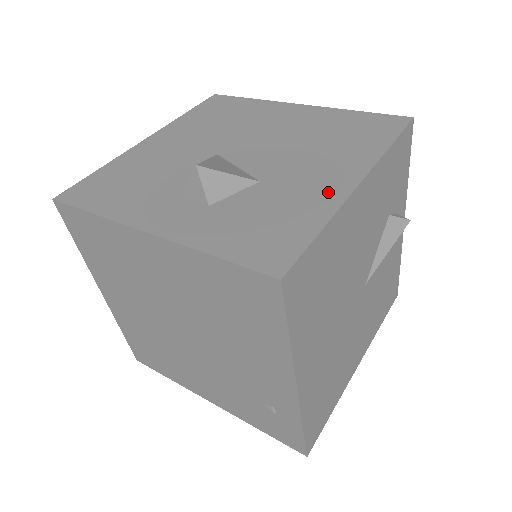
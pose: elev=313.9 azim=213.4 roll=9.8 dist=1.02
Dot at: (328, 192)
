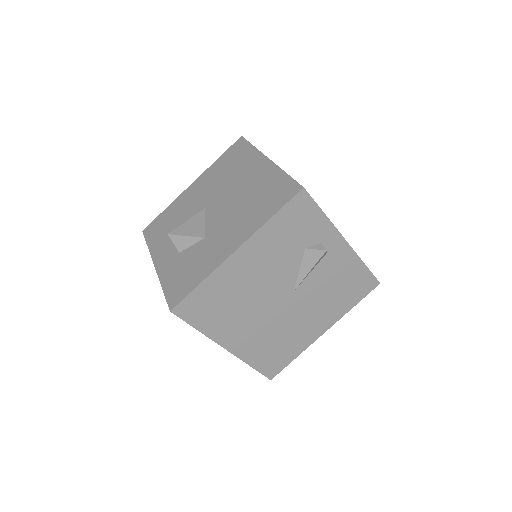
Dot at: (219, 255)
